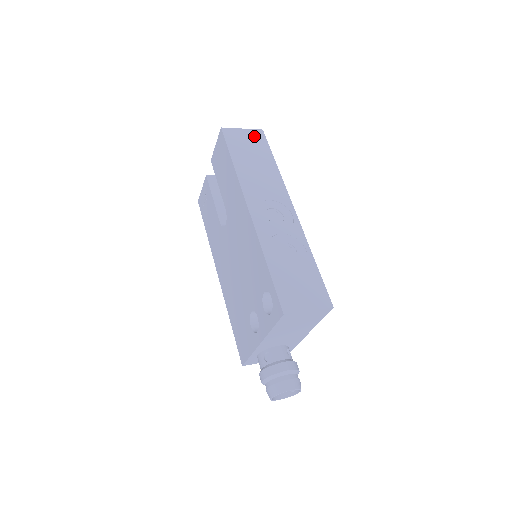
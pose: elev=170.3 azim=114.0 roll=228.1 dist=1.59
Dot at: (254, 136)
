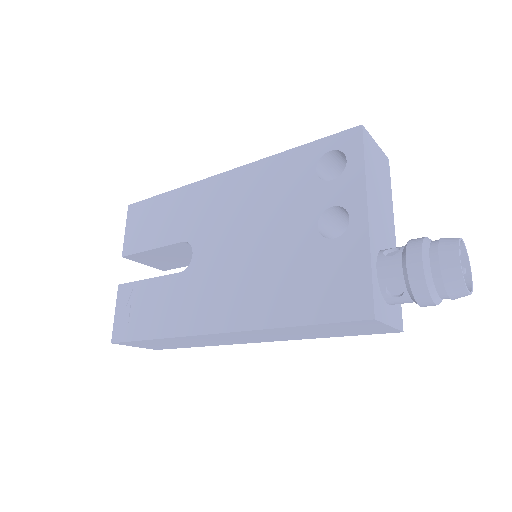
Dot at: occluded
